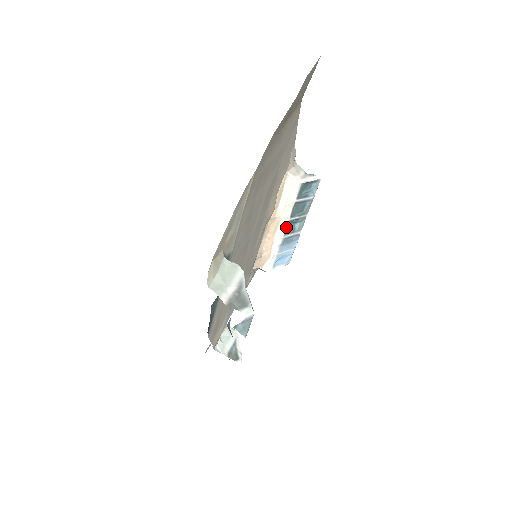
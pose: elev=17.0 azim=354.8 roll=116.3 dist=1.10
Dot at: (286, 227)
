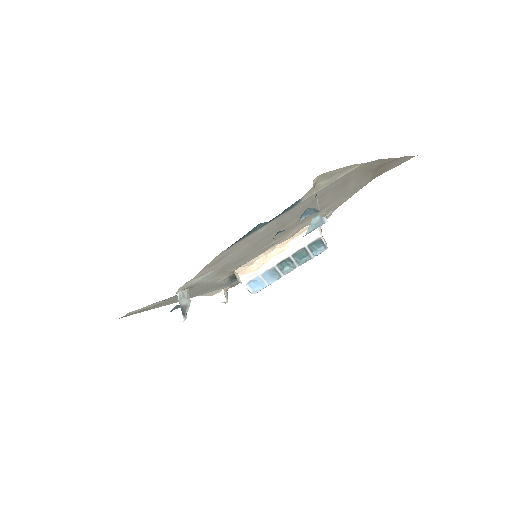
Dot at: (283, 260)
